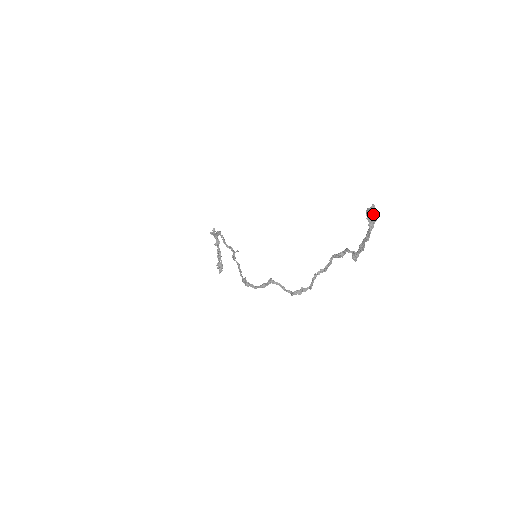
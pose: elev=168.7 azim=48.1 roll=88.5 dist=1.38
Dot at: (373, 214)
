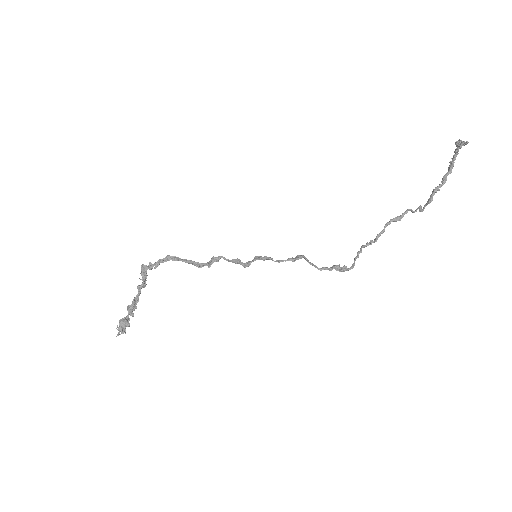
Dot at: (463, 142)
